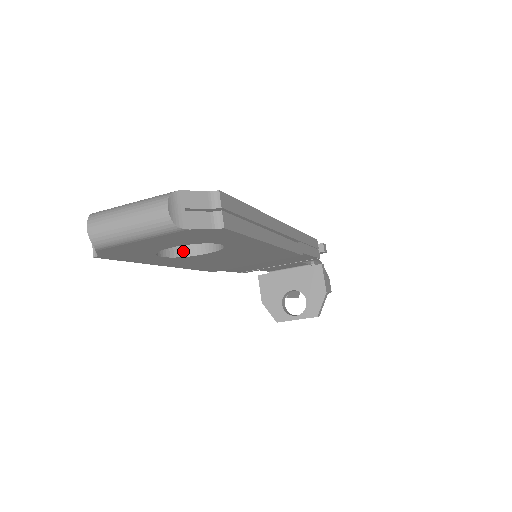
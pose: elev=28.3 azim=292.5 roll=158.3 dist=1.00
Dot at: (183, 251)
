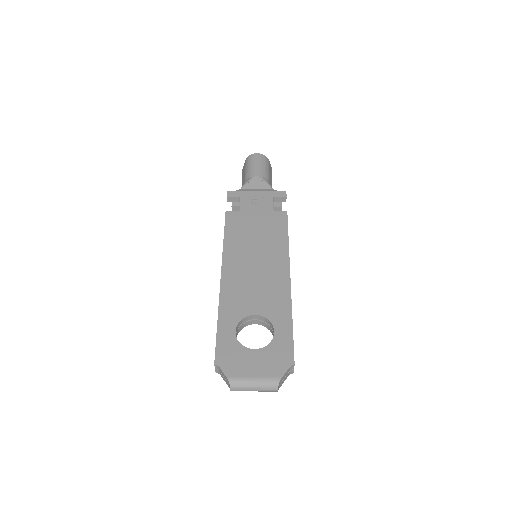
Dot at: (243, 327)
